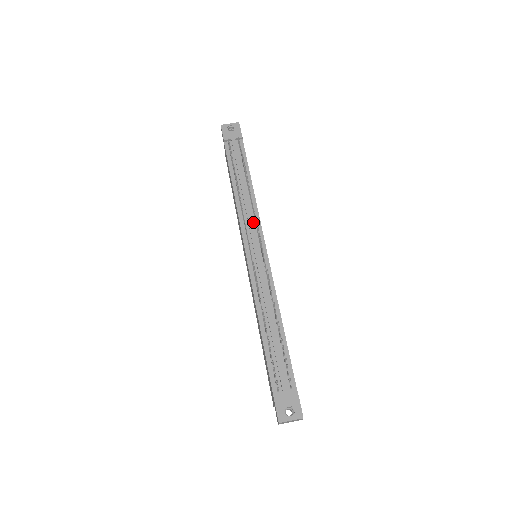
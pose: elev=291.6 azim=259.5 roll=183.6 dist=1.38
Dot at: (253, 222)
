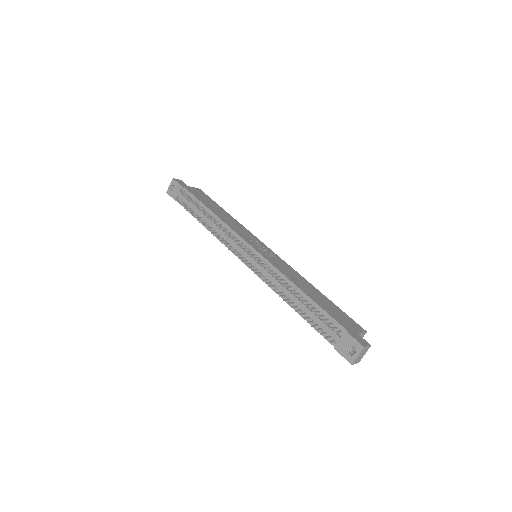
Dot at: occluded
